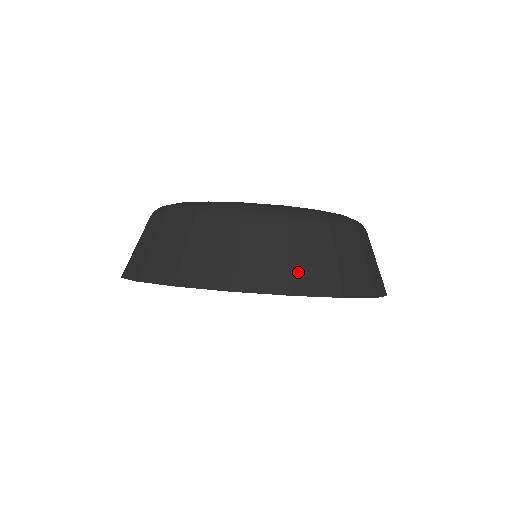
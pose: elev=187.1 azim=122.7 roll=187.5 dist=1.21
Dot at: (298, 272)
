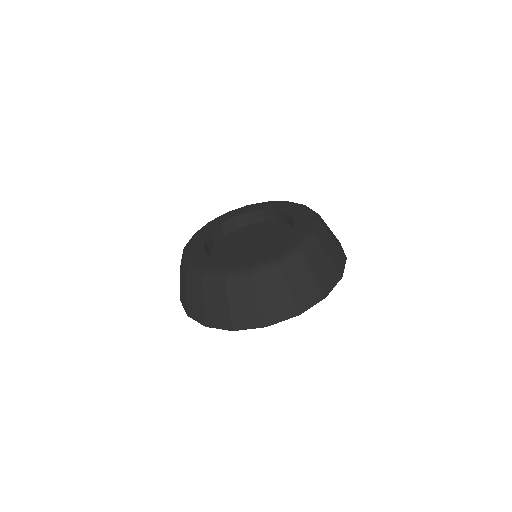
Dot at: (298, 300)
